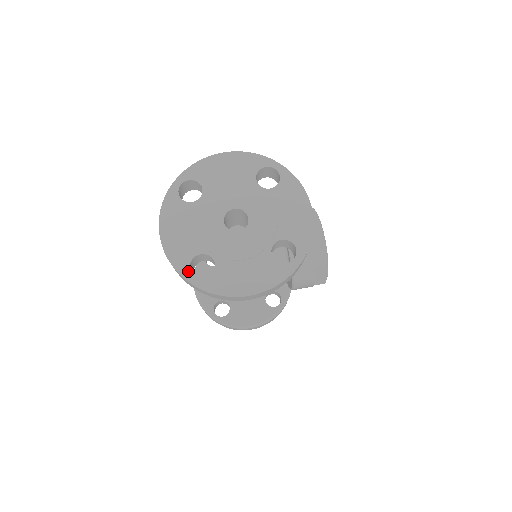
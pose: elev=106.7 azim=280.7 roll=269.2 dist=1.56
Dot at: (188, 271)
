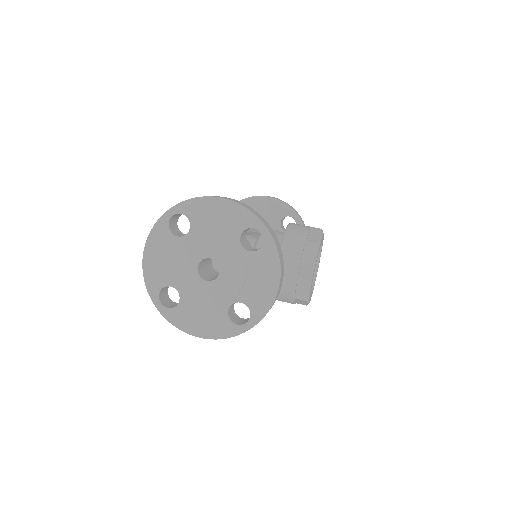
Dot at: (157, 296)
